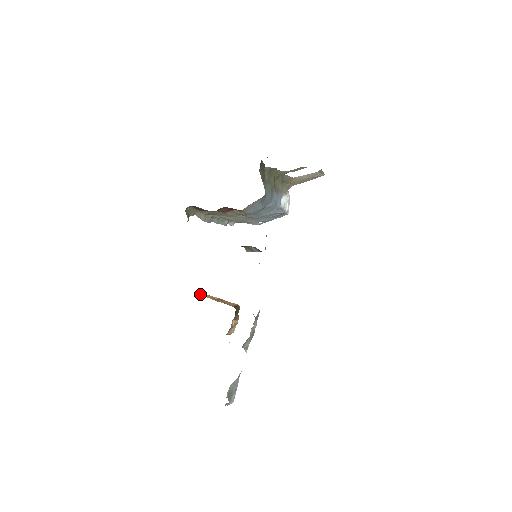
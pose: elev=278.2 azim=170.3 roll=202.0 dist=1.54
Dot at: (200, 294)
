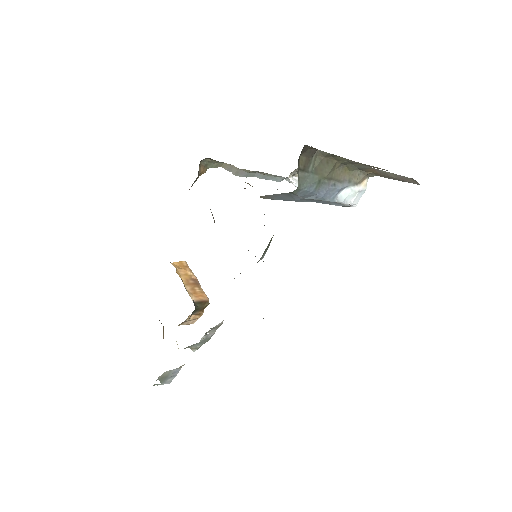
Dot at: (177, 265)
